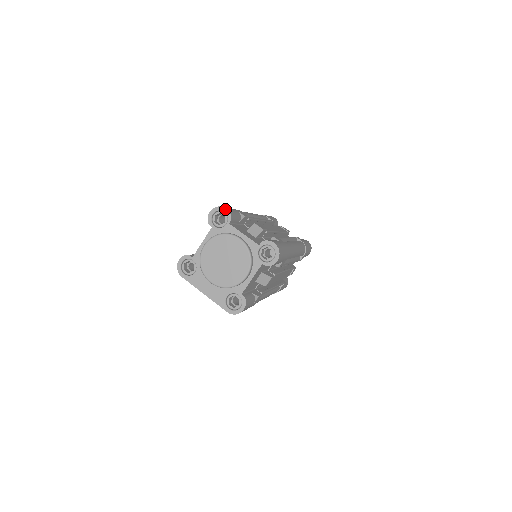
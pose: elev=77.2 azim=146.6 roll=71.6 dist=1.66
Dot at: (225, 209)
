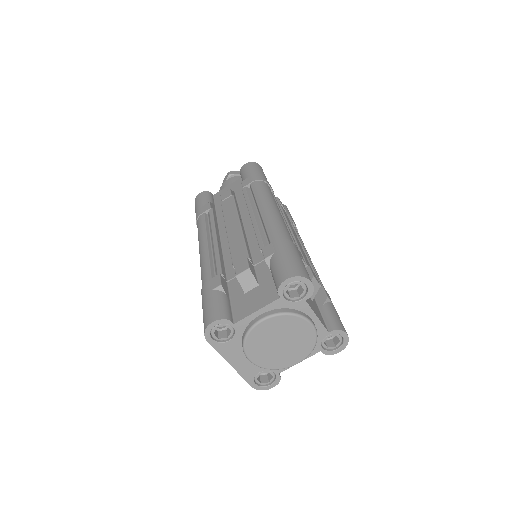
Dot at: (310, 283)
